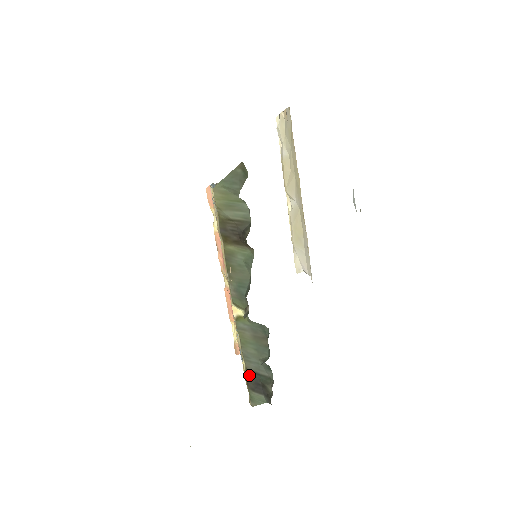
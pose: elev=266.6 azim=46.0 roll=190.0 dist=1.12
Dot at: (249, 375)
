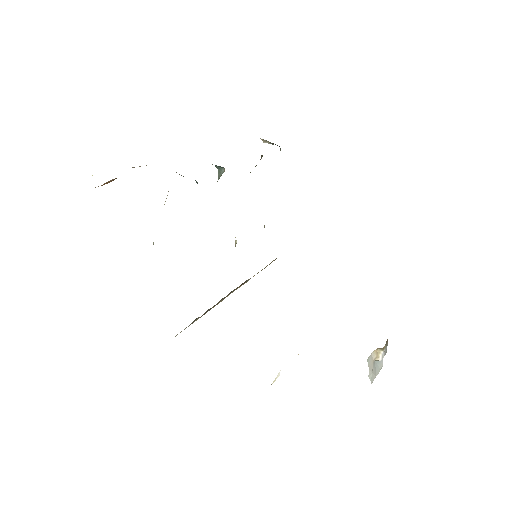
Dot at: occluded
